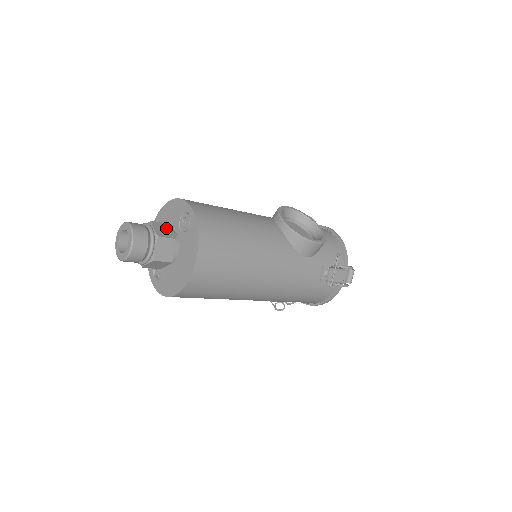
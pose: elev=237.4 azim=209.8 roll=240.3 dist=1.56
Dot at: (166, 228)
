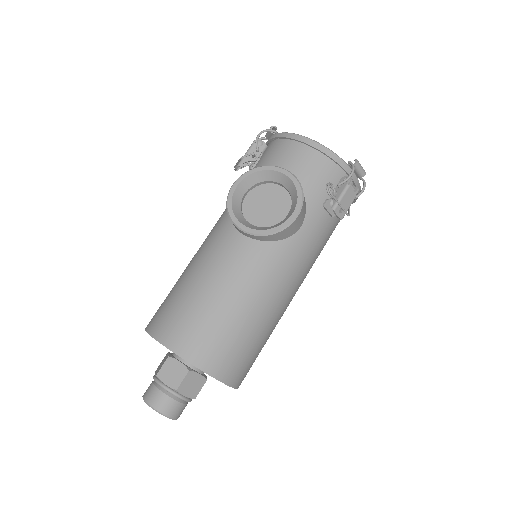
Dot at: (172, 367)
